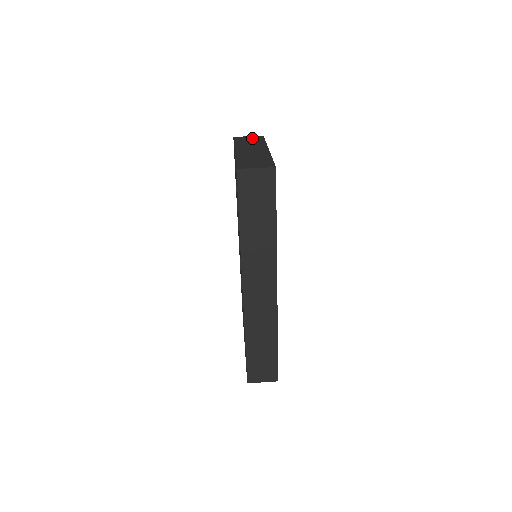
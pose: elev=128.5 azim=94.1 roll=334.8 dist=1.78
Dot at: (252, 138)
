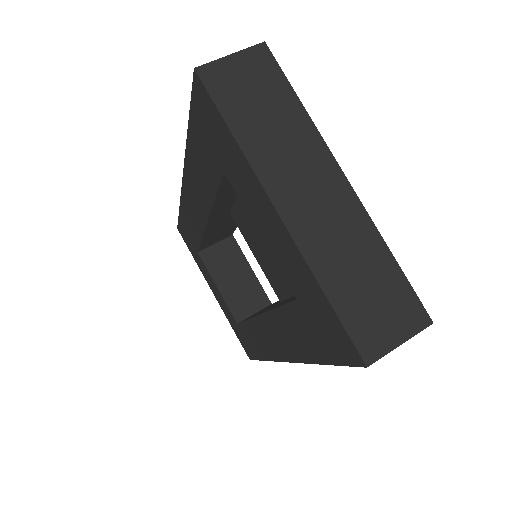
Dot at: (253, 77)
